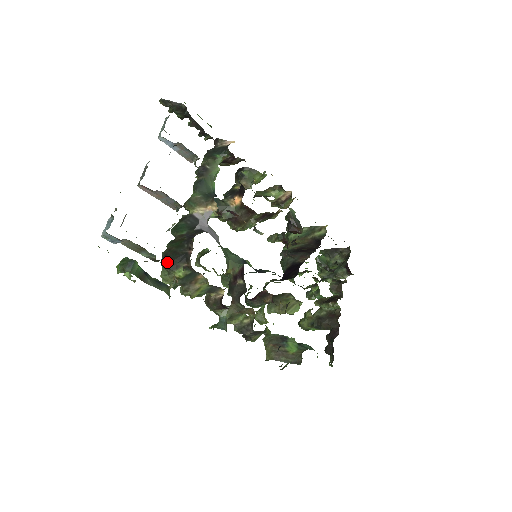
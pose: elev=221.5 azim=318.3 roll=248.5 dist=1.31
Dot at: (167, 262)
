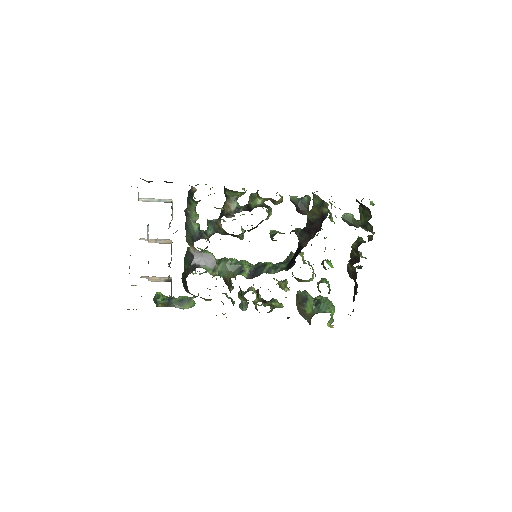
Dot at: occluded
